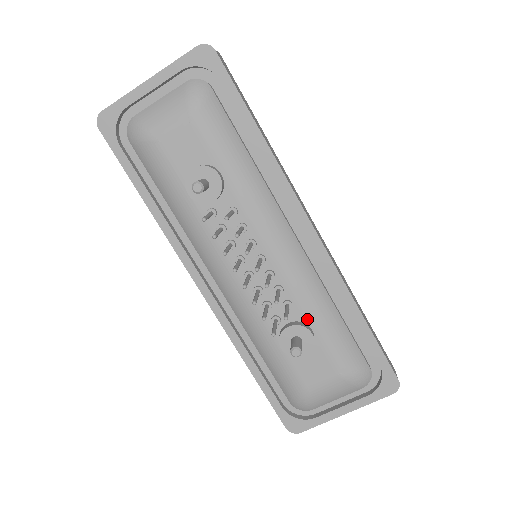
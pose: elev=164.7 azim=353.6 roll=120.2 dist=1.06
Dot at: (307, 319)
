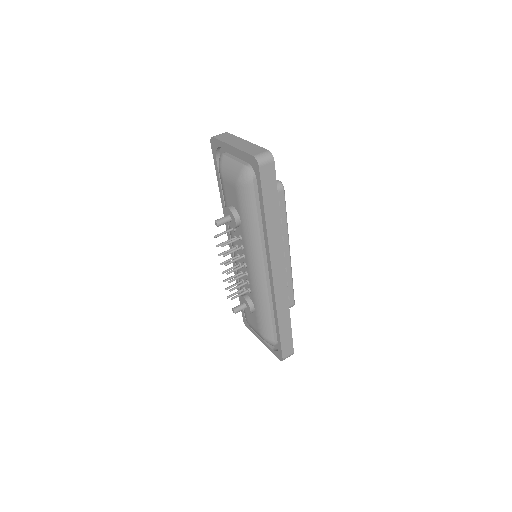
Dot at: (254, 303)
